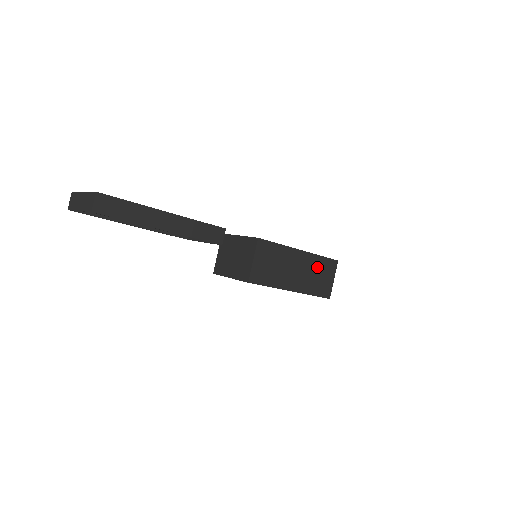
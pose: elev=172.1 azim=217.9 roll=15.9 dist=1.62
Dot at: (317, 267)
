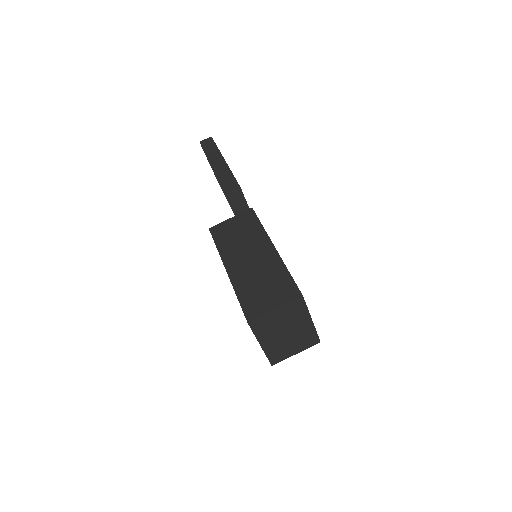
Dot at: (272, 276)
